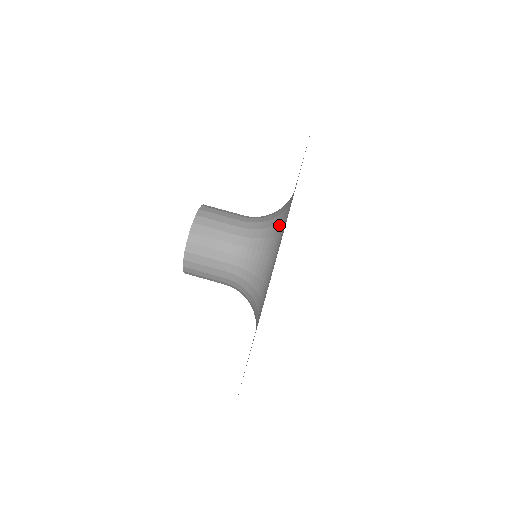
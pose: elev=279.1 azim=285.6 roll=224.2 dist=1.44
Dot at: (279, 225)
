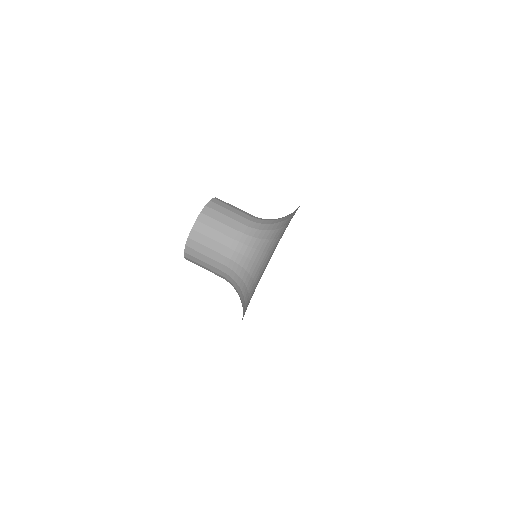
Dot at: (259, 271)
